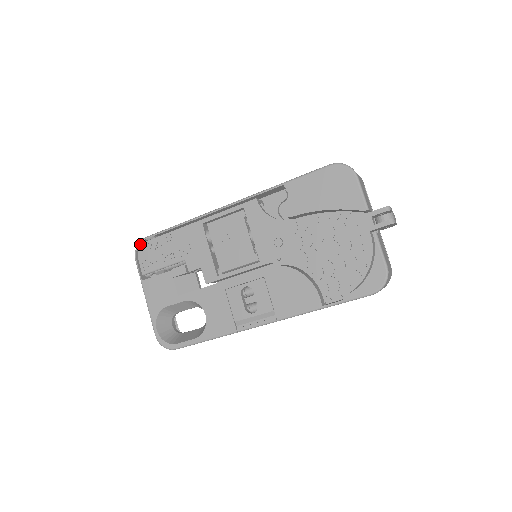
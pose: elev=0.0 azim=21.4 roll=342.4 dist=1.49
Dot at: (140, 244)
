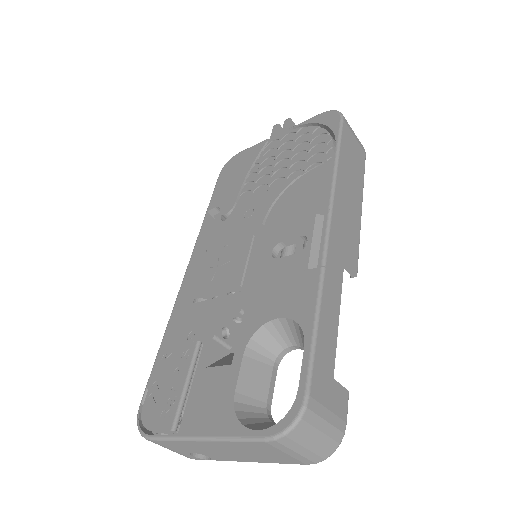
Dot at: (140, 422)
